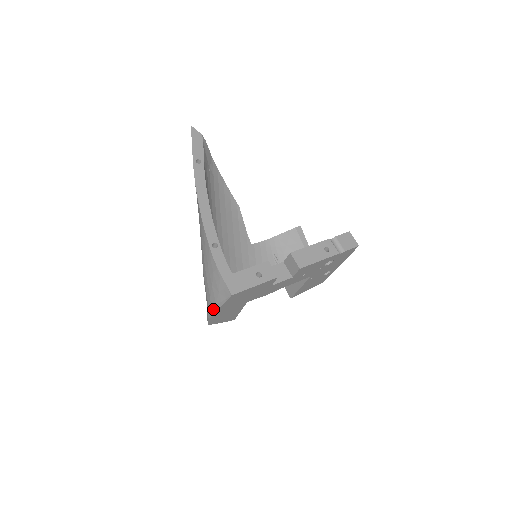
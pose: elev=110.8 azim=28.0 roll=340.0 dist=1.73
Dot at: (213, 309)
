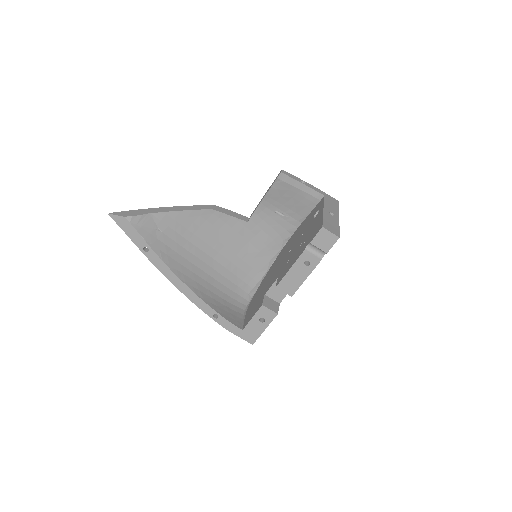
Dot at: occluded
